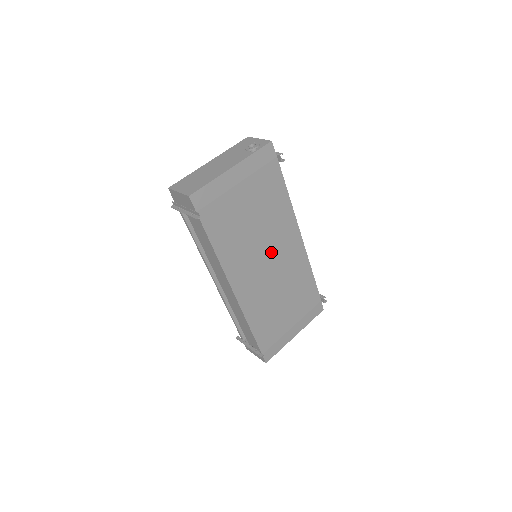
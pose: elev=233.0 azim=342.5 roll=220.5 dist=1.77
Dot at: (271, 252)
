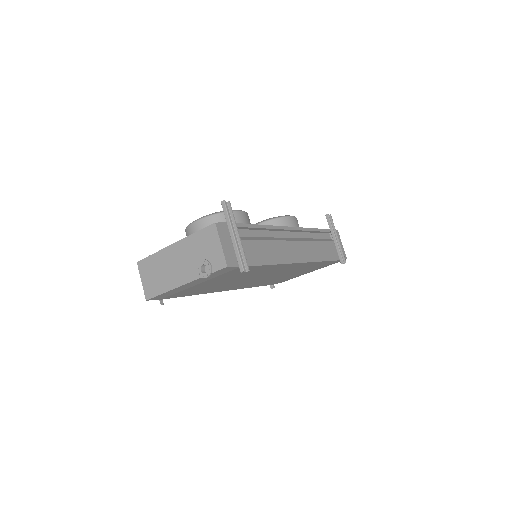
Dot at: (261, 276)
